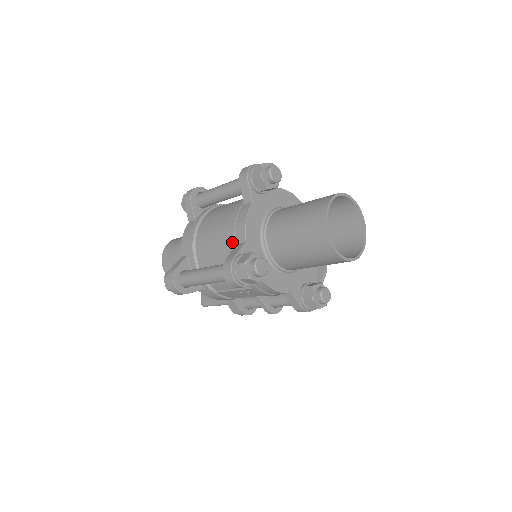
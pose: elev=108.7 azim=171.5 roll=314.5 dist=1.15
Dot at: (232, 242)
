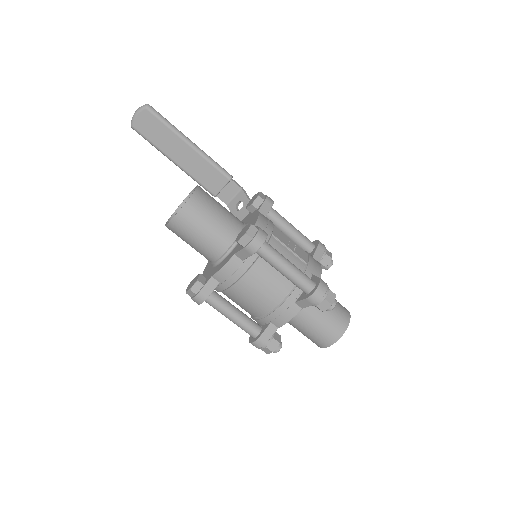
Dot at: (269, 320)
